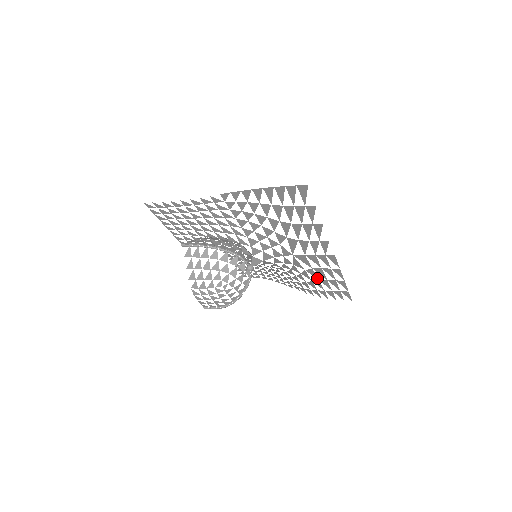
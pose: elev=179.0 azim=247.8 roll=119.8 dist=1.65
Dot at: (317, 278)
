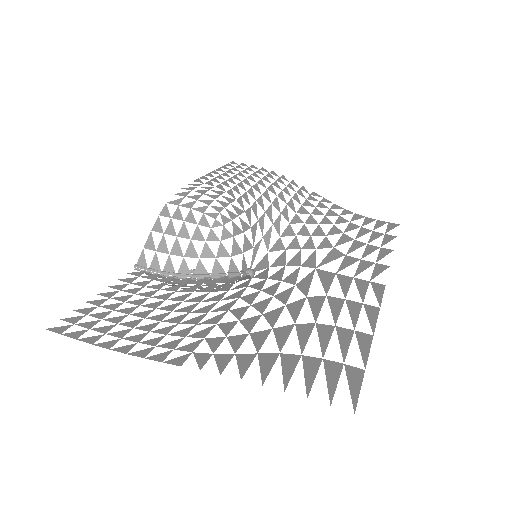
Dot at: occluded
